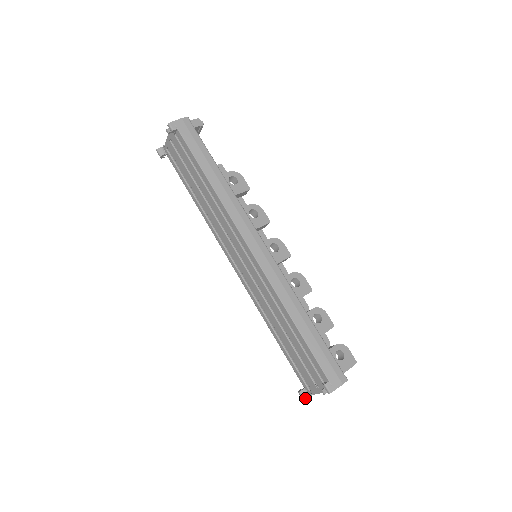
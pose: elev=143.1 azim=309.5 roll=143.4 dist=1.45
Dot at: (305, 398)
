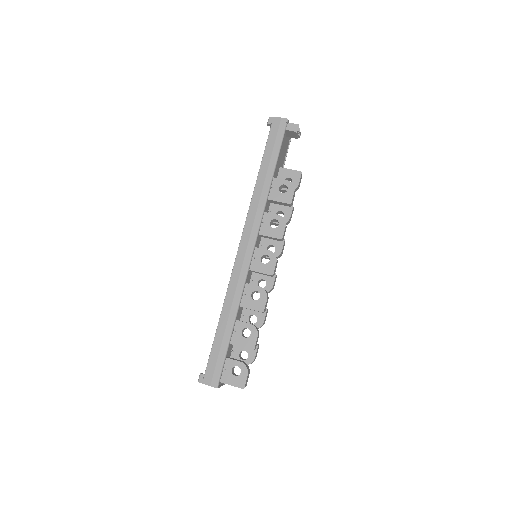
Dot at: occluded
